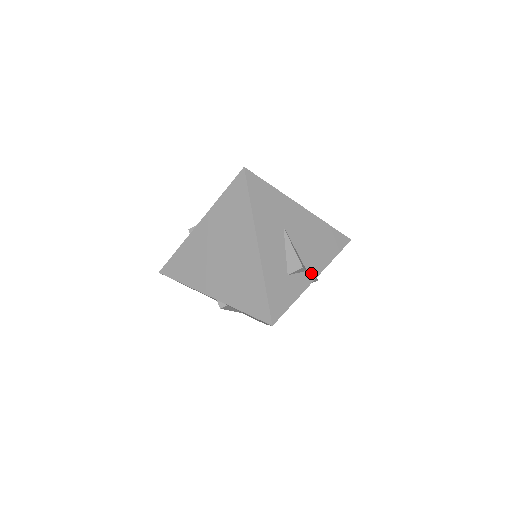
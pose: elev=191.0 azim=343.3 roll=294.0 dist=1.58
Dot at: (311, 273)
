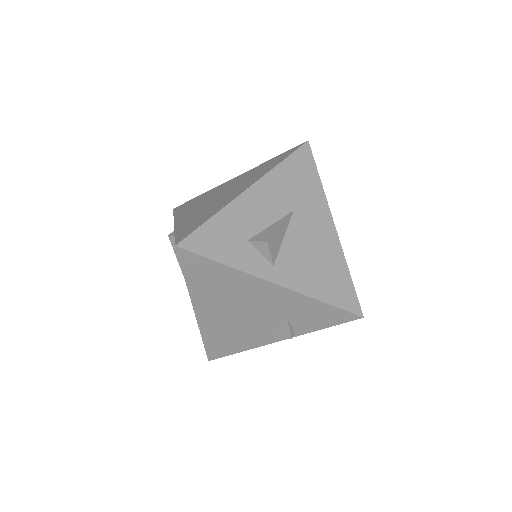
Dot at: (276, 274)
